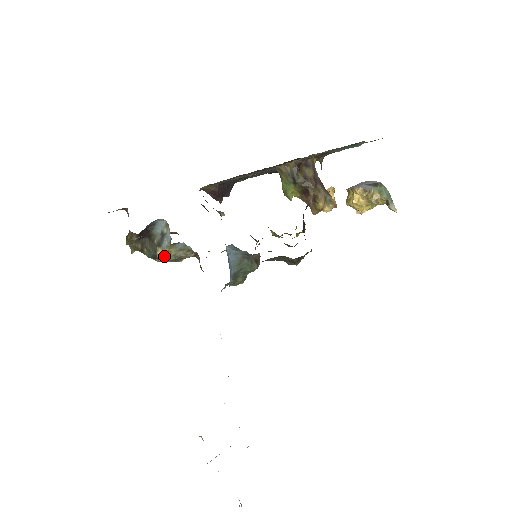
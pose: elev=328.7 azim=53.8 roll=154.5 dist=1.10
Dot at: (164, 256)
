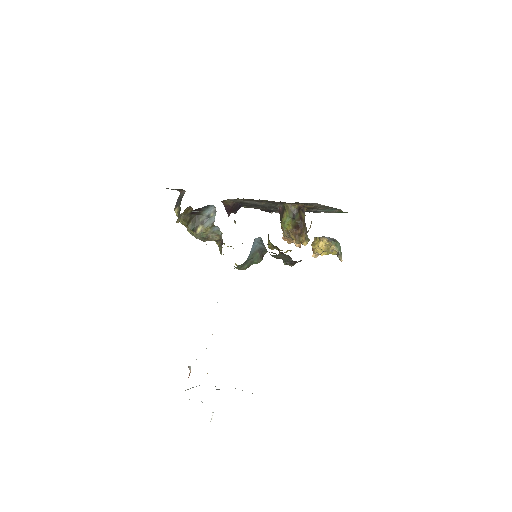
Dot at: (201, 232)
